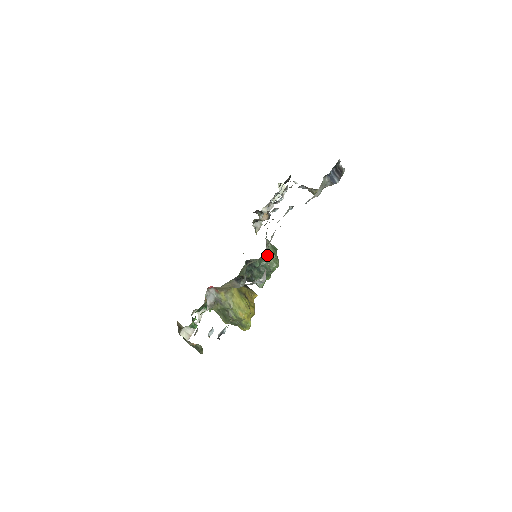
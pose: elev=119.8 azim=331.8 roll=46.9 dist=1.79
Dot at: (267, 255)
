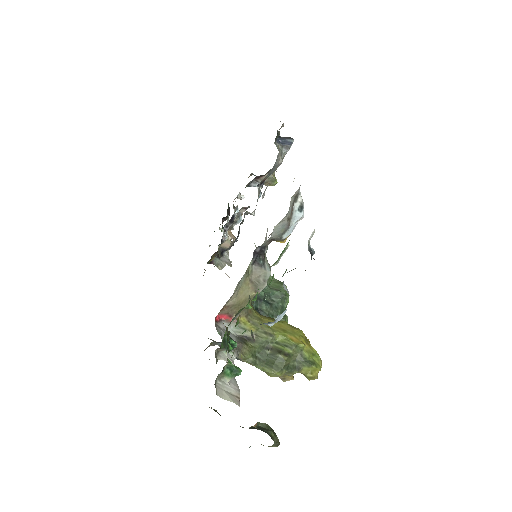
Dot at: occluded
